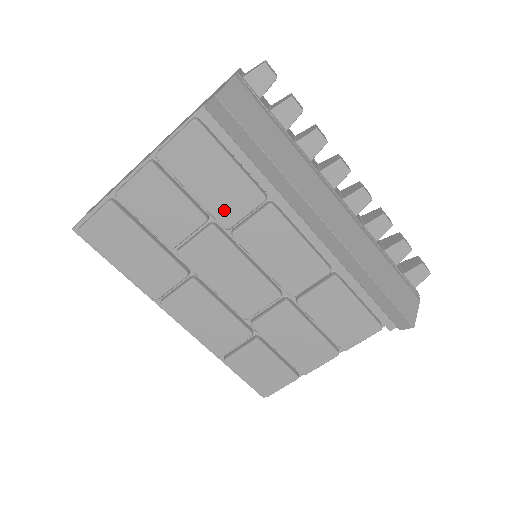
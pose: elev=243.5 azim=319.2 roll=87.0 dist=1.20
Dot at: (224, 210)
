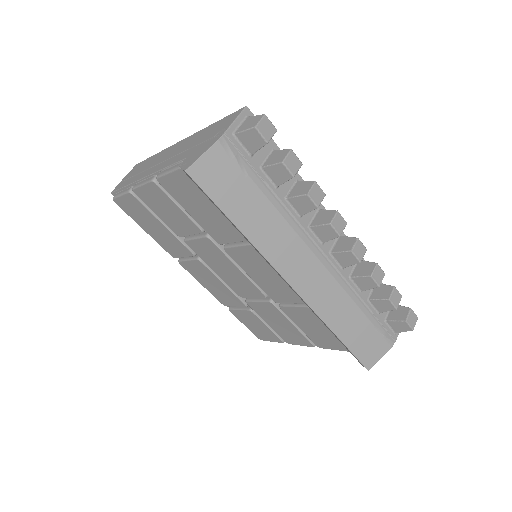
Dot at: (215, 232)
